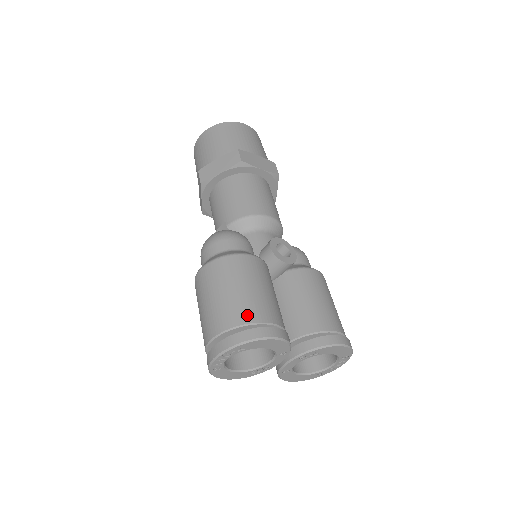
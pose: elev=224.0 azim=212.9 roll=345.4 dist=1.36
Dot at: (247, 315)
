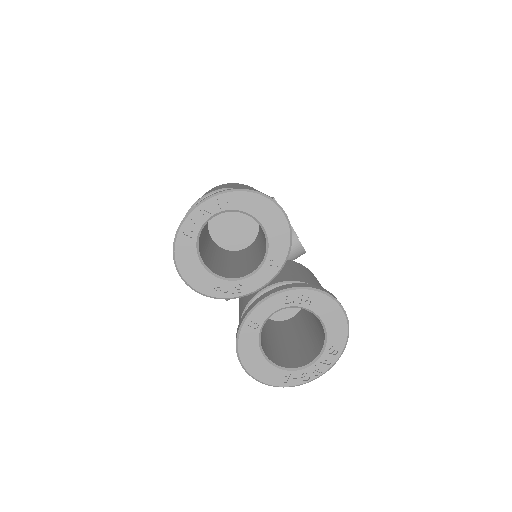
Dot at: occluded
